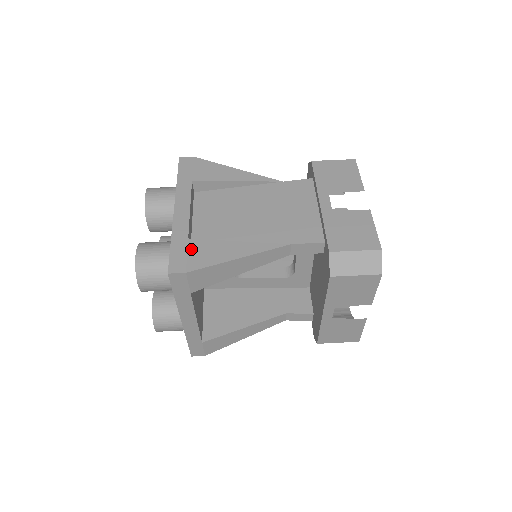
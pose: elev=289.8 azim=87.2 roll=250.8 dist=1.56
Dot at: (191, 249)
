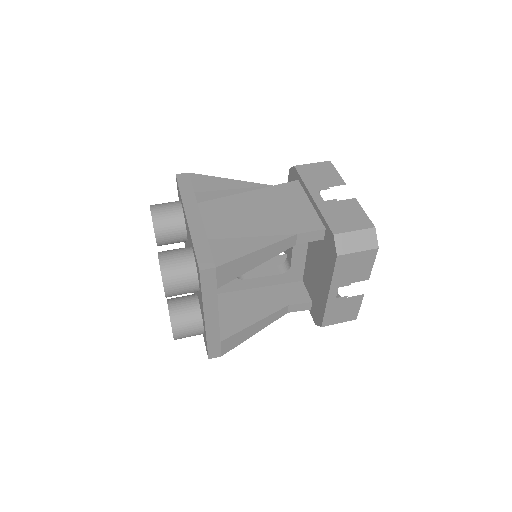
Dot at: (213, 248)
